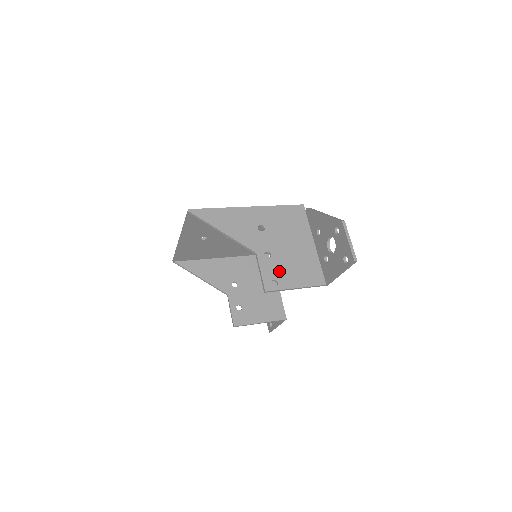
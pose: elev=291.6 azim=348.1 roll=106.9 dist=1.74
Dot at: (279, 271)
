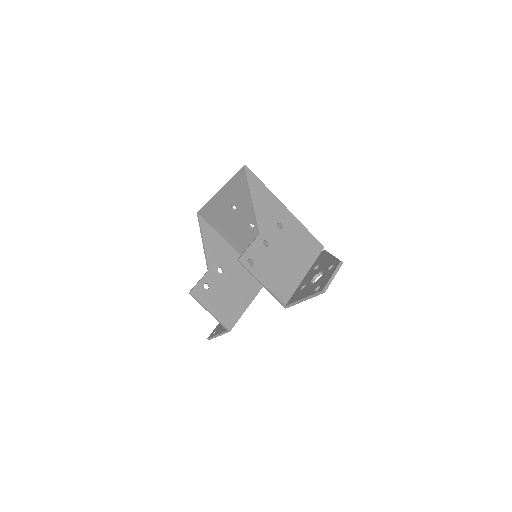
Dot at: (262, 260)
